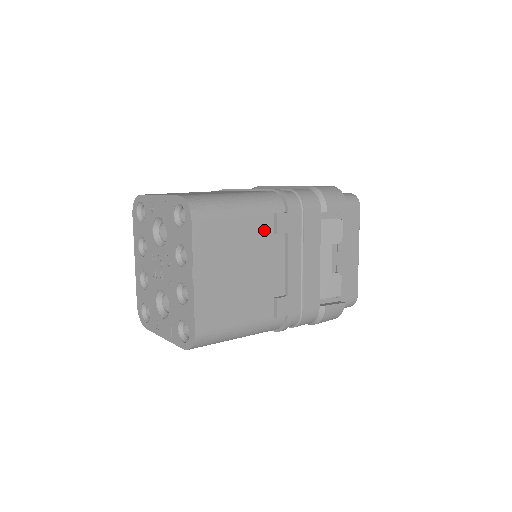
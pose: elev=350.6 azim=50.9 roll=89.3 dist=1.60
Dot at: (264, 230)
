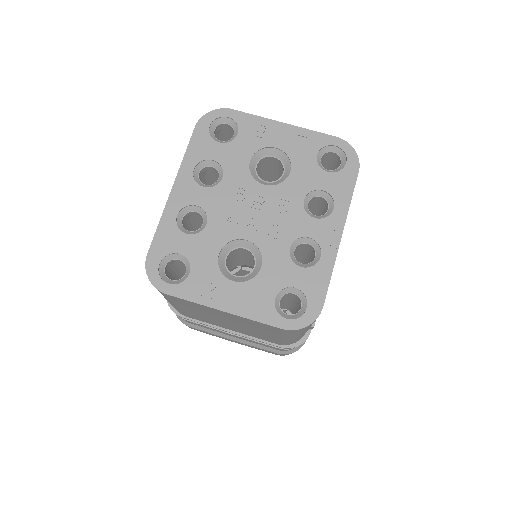
Dot at: occluded
